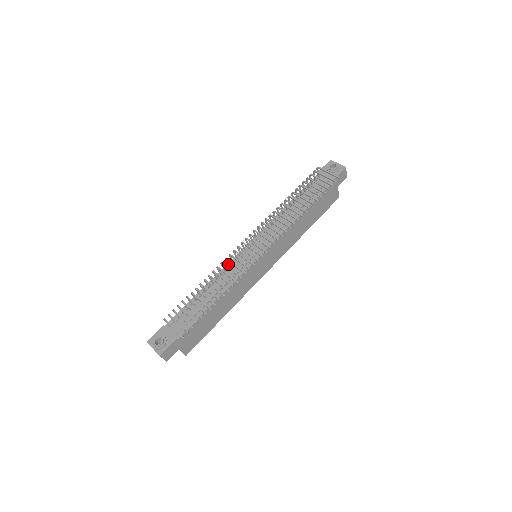
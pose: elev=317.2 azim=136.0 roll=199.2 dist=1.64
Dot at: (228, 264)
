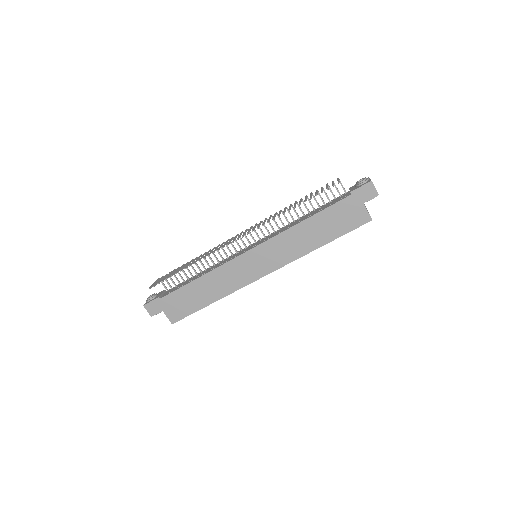
Dot at: (225, 253)
